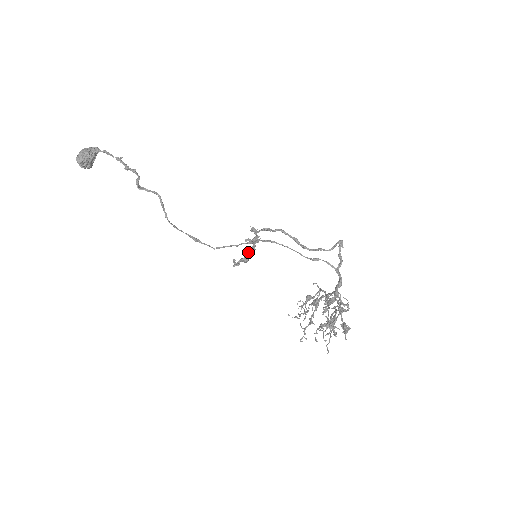
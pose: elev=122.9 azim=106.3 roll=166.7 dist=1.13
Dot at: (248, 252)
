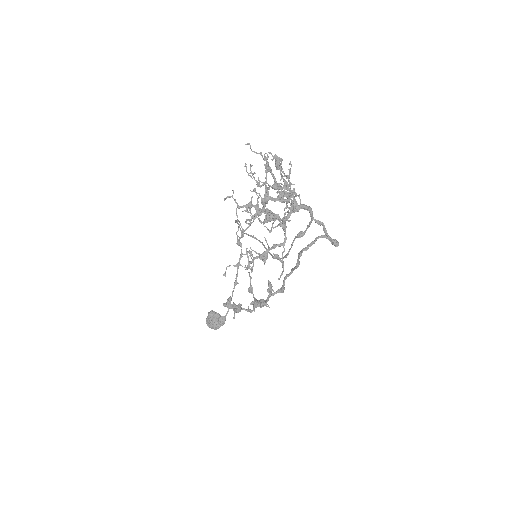
Dot at: (249, 291)
